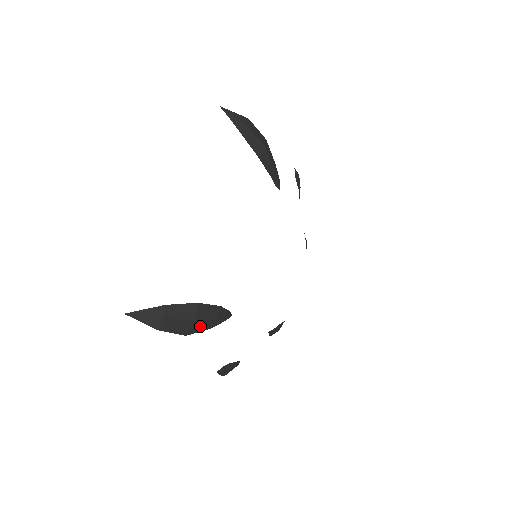
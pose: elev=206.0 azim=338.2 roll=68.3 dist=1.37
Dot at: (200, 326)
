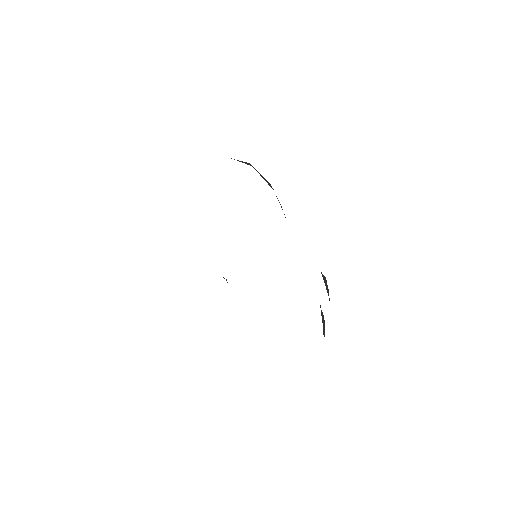
Dot at: occluded
